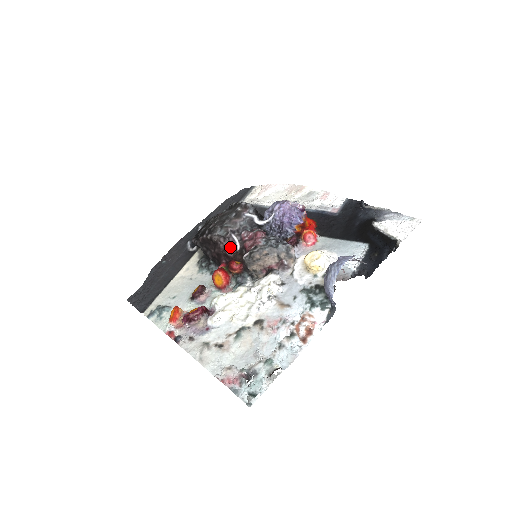
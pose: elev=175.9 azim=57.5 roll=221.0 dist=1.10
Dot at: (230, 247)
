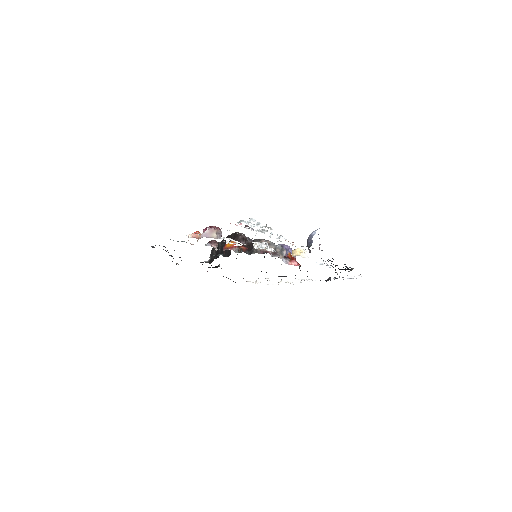
Dot at: (245, 239)
